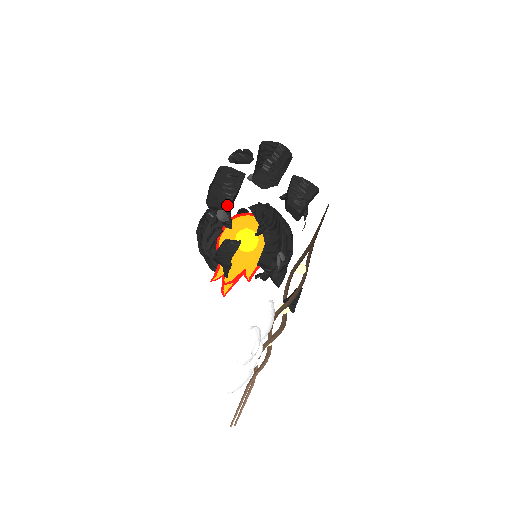
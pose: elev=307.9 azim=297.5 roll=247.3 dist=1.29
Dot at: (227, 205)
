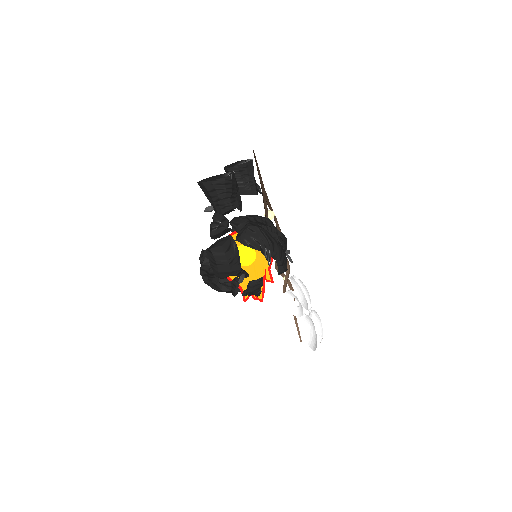
Dot at: (240, 270)
